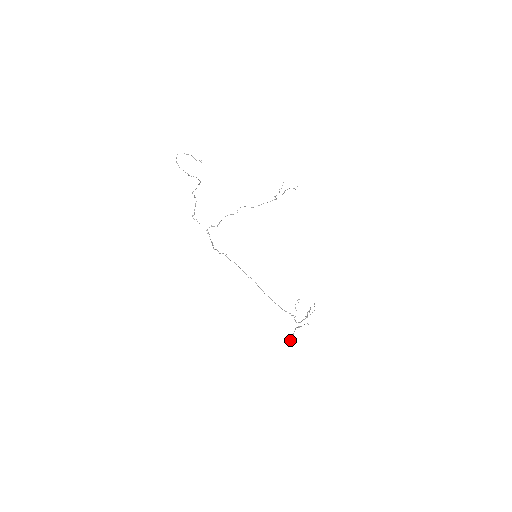
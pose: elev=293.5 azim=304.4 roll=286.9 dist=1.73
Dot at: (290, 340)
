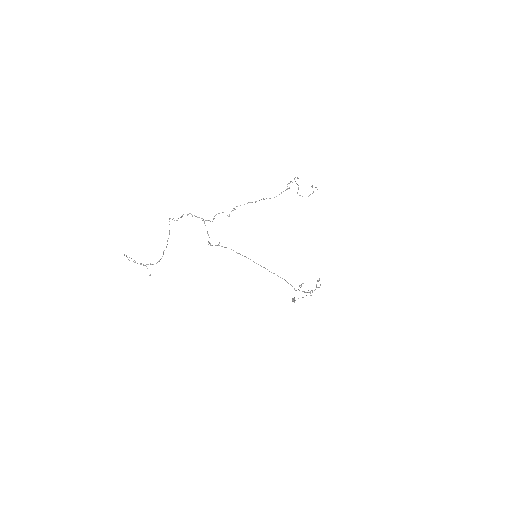
Dot at: (292, 300)
